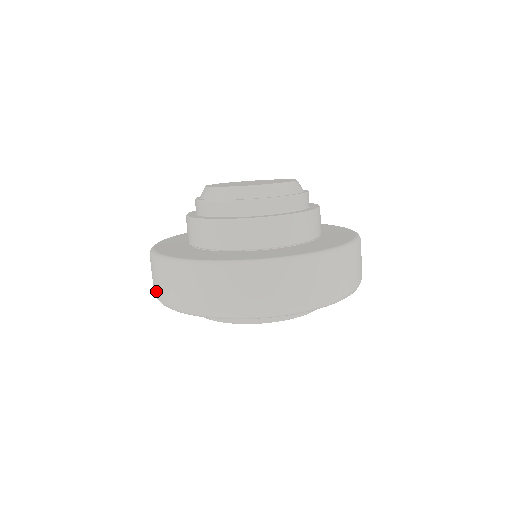
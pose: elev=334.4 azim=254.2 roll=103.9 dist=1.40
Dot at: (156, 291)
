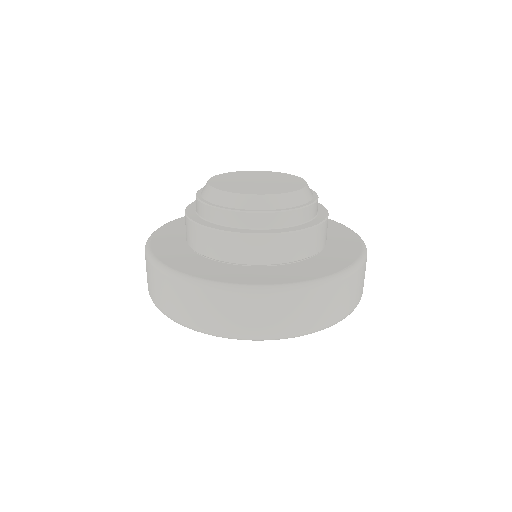
Dot at: (231, 328)
